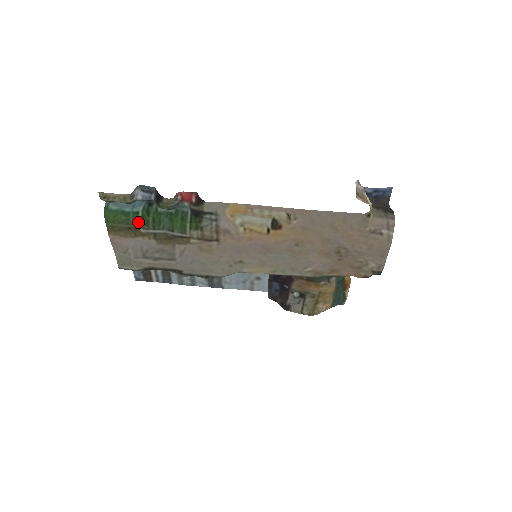
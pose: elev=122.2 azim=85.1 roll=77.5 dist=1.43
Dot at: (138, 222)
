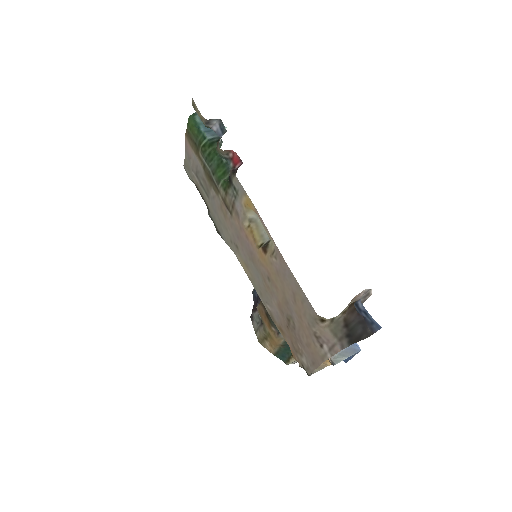
Dot at: (201, 145)
